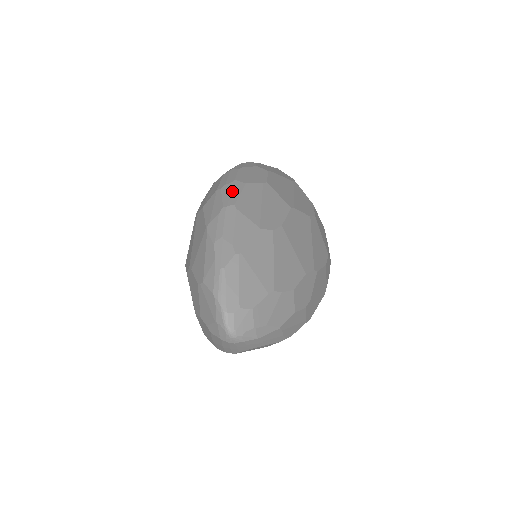
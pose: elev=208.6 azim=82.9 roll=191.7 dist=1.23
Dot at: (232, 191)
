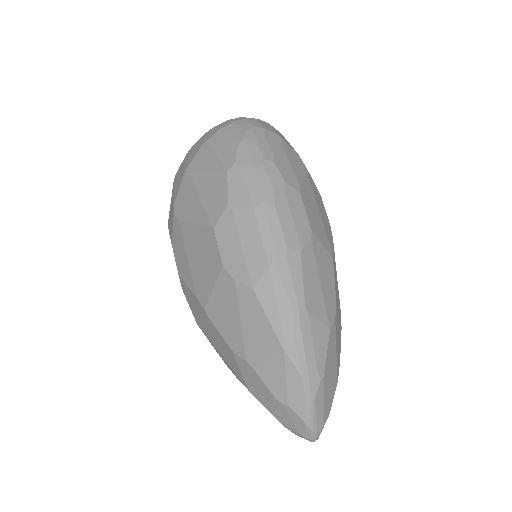
Dot at: (293, 276)
